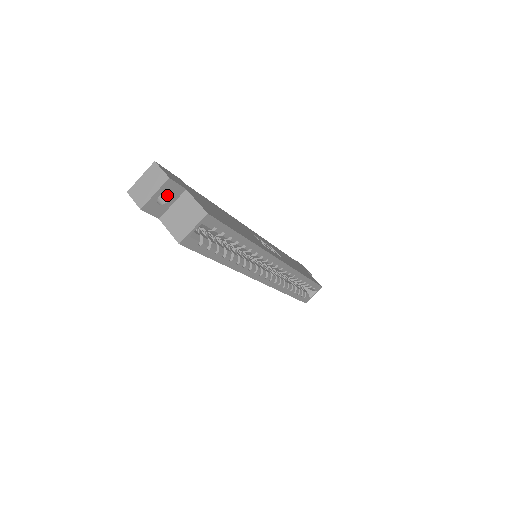
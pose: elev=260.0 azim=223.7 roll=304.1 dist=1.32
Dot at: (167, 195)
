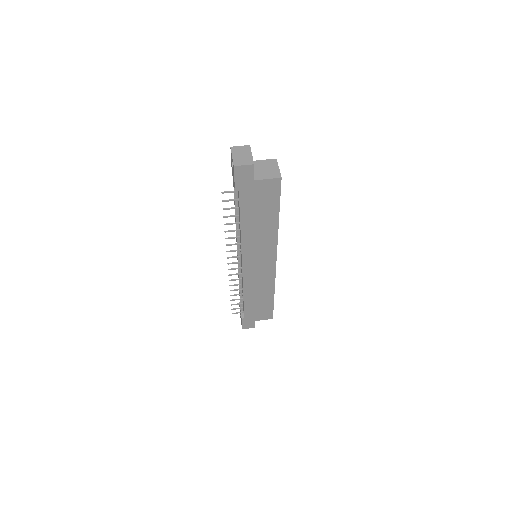
Dot at: occluded
